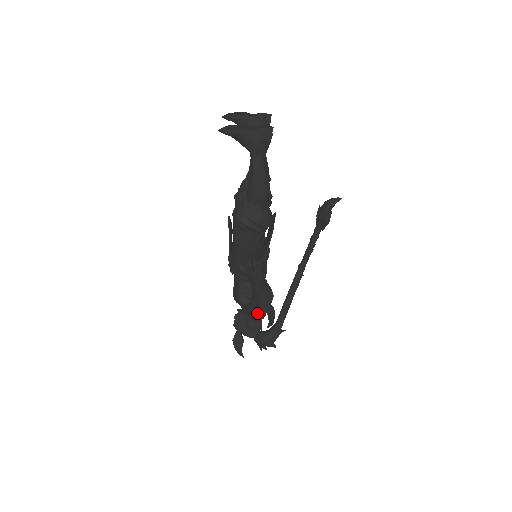
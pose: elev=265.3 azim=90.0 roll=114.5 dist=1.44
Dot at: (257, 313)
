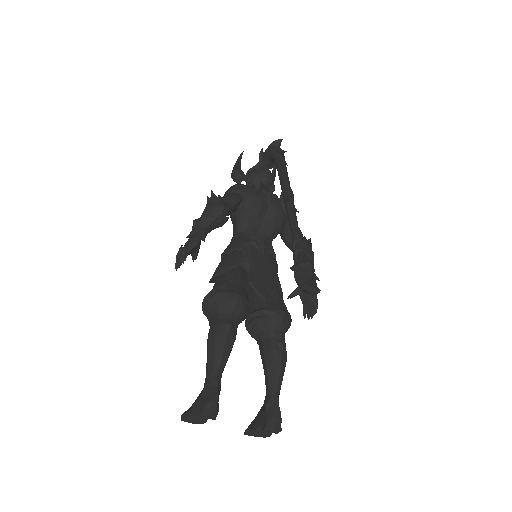
Dot at: occluded
